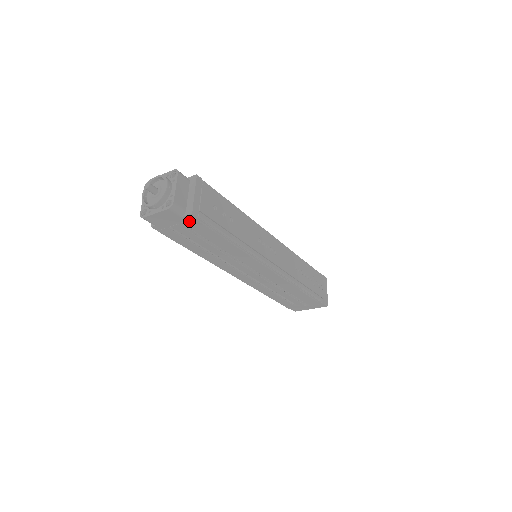
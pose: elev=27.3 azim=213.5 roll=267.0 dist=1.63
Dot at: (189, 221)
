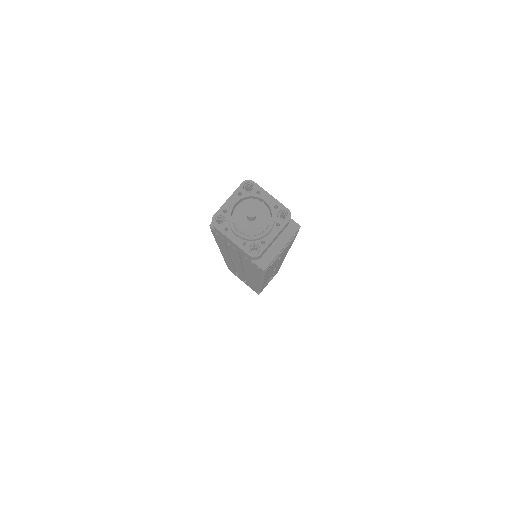
Dot at: (251, 262)
